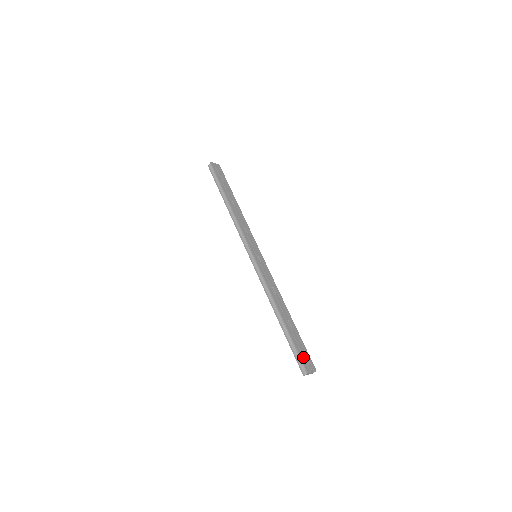
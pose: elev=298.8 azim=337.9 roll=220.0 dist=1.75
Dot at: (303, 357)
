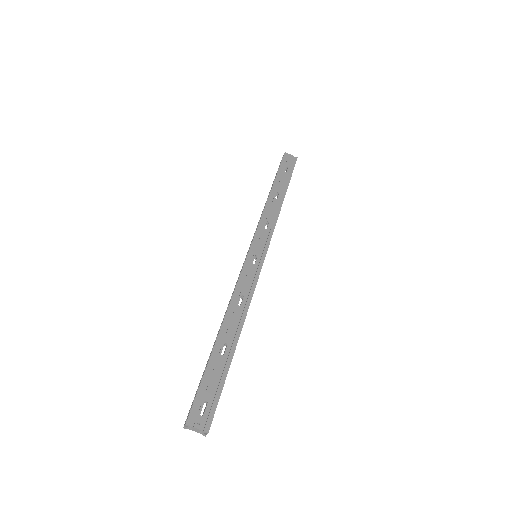
Dot at: (202, 400)
